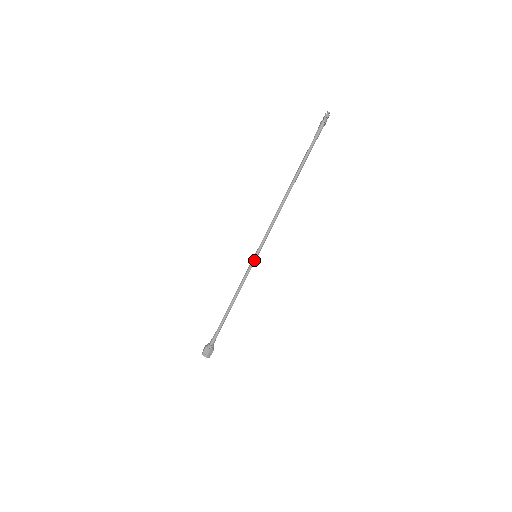
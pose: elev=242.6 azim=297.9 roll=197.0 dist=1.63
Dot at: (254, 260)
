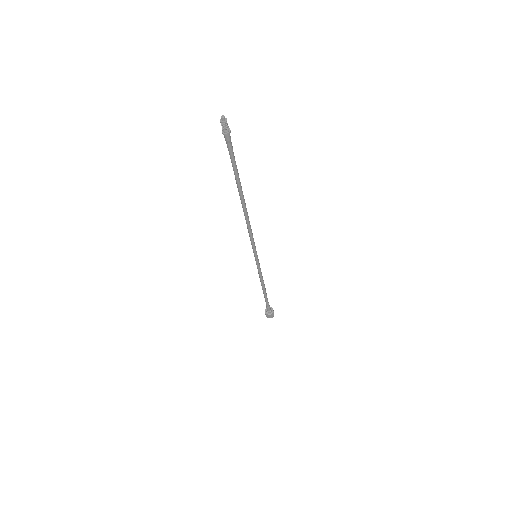
Dot at: (257, 260)
